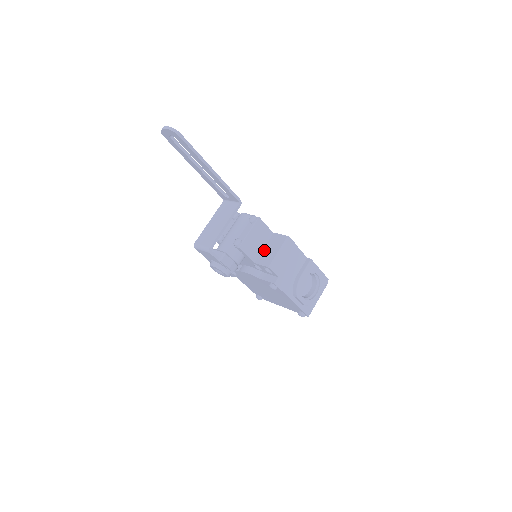
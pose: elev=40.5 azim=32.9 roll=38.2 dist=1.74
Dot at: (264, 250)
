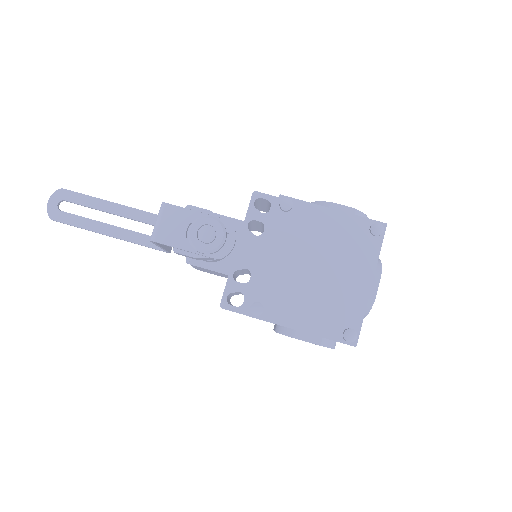
Dot at: occluded
